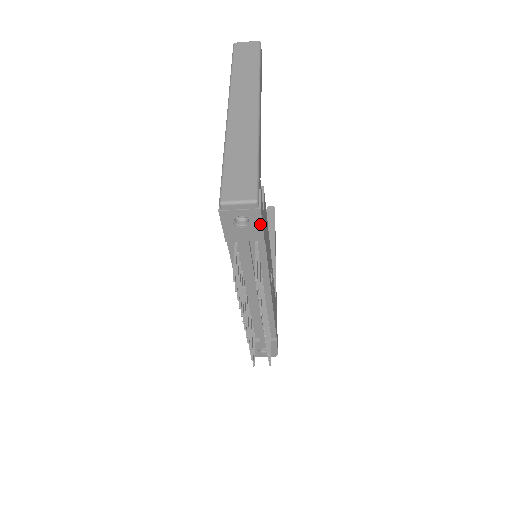
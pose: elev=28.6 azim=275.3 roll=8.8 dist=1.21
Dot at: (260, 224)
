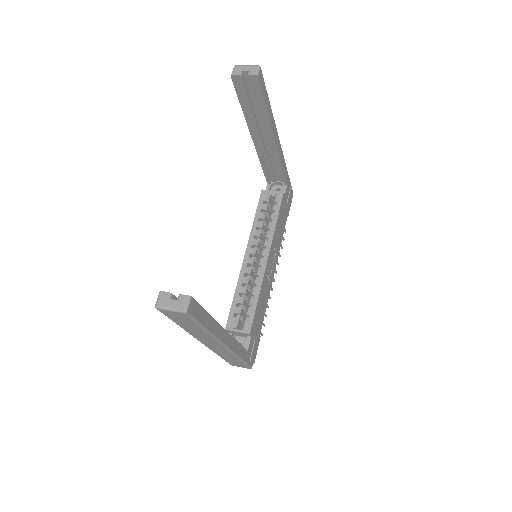
Dot at: (256, 351)
